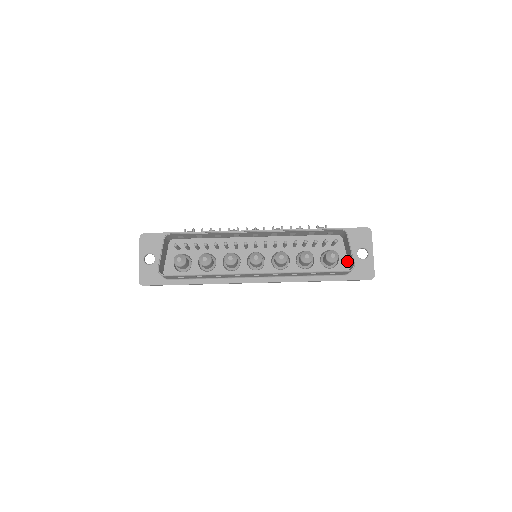
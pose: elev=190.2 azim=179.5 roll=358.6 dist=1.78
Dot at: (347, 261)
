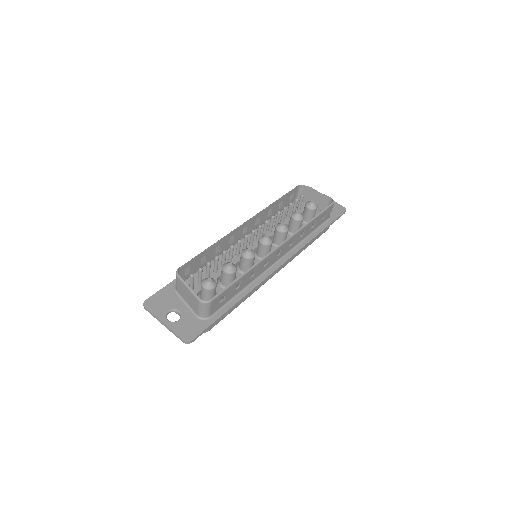
Dot at: (319, 212)
